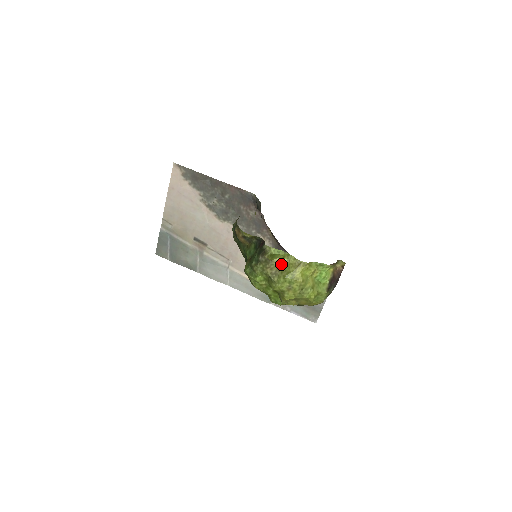
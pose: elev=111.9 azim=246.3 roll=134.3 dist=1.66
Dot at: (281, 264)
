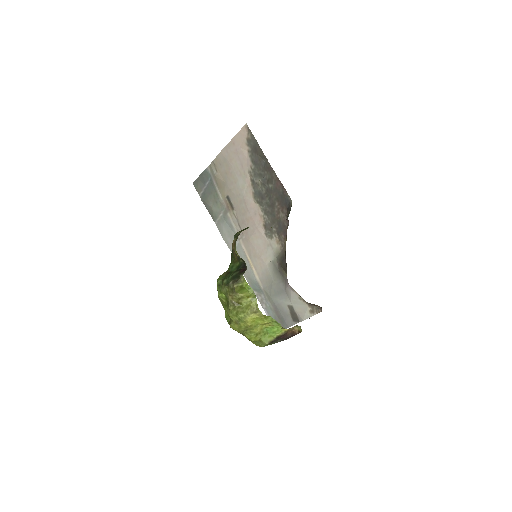
Dot at: (243, 300)
